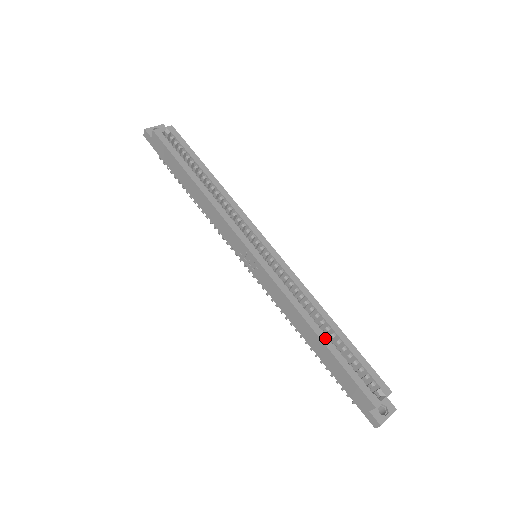
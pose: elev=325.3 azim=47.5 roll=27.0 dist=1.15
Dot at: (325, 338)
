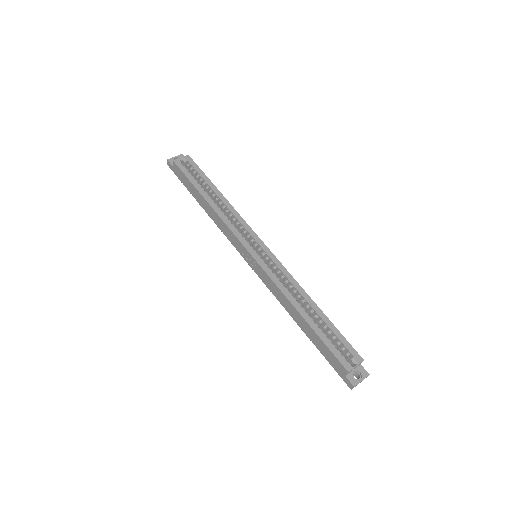
Dot at: (309, 319)
